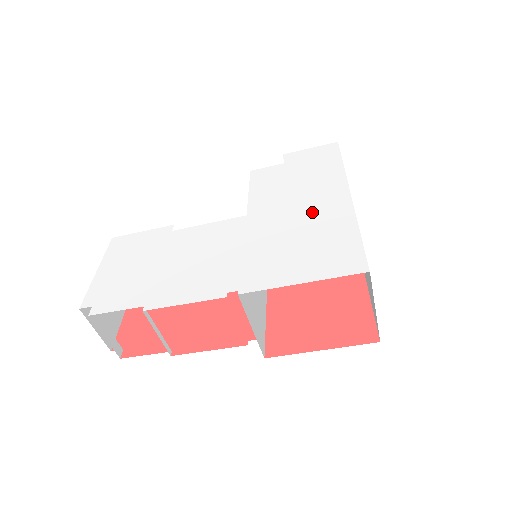
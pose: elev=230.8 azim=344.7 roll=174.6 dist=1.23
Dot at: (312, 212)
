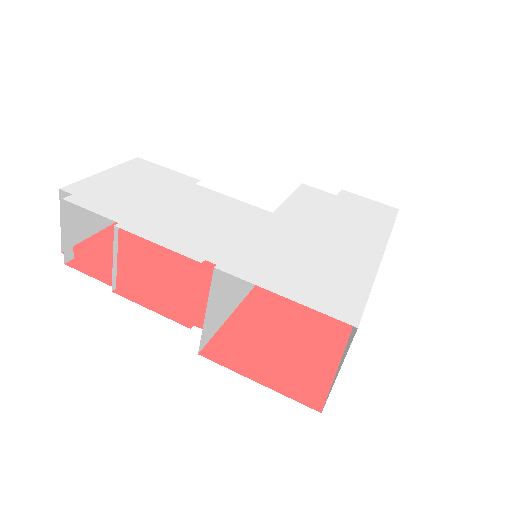
Dot at: (336, 246)
